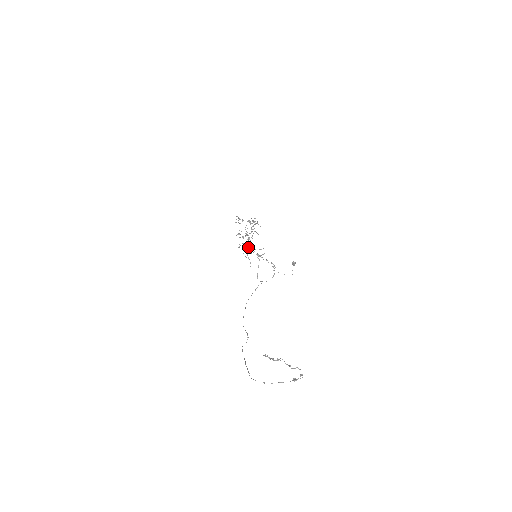
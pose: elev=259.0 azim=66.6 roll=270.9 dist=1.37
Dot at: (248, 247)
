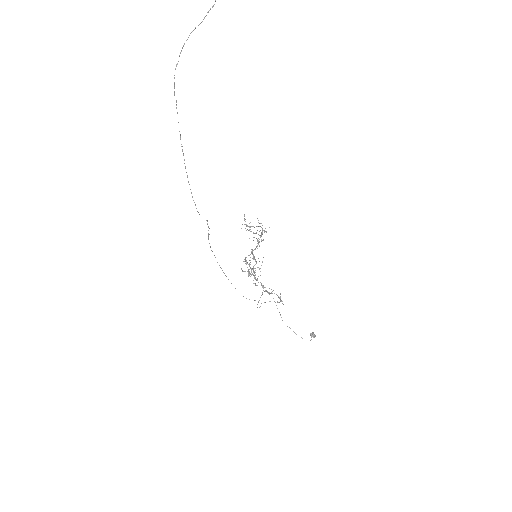
Dot at: (253, 275)
